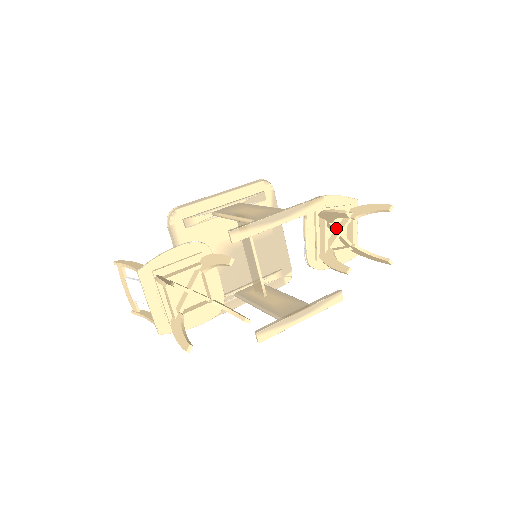
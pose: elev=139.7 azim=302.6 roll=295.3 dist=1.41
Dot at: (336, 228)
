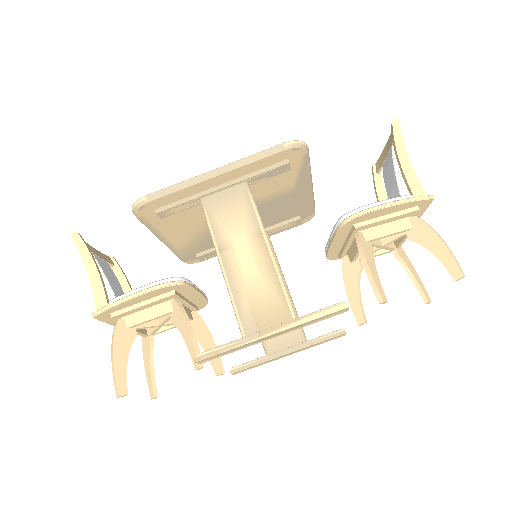
Dot at: (377, 246)
